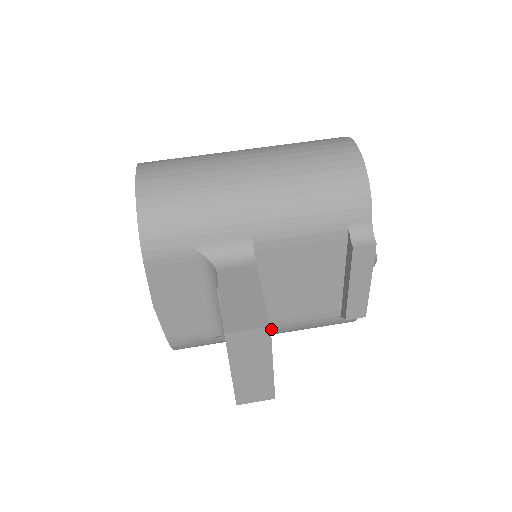
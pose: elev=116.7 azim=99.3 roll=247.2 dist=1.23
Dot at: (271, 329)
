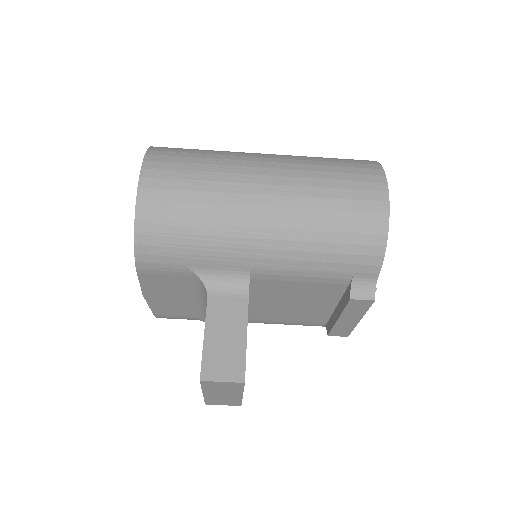
Dot at: (256, 322)
